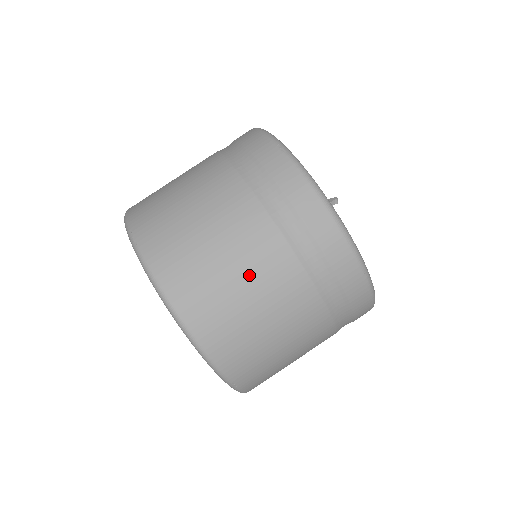
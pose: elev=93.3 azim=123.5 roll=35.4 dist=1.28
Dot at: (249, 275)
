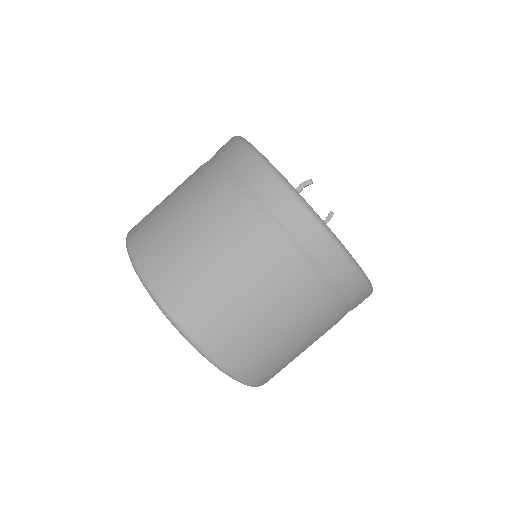
Dot at: (195, 228)
